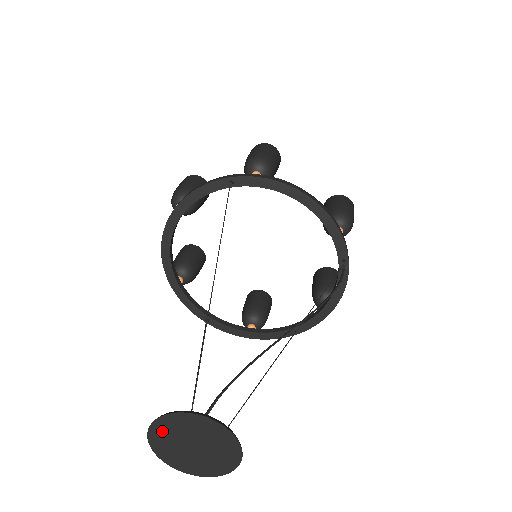
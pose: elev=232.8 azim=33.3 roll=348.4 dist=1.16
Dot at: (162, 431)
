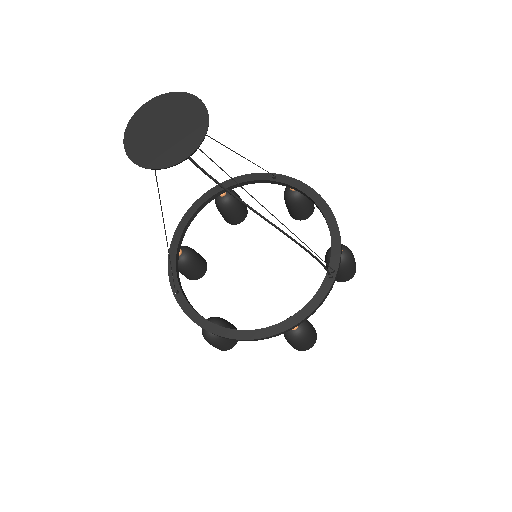
Dot at: (151, 110)
